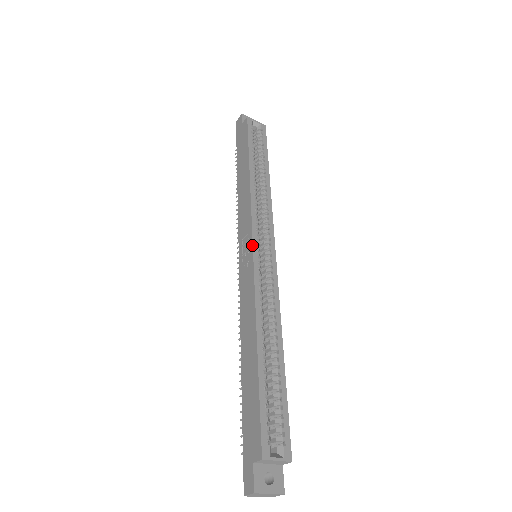
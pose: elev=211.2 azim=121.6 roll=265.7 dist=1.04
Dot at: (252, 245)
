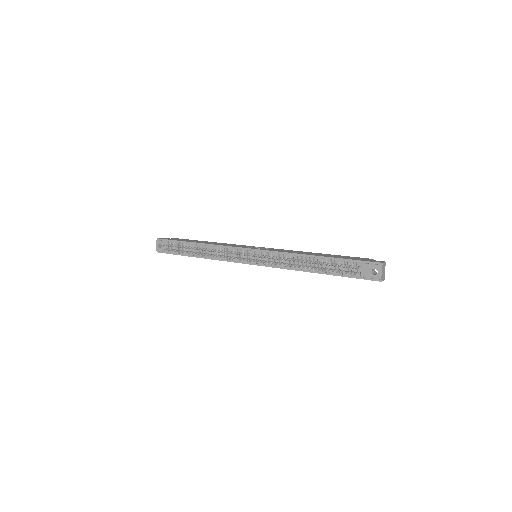
Dot at: (261, 247)
